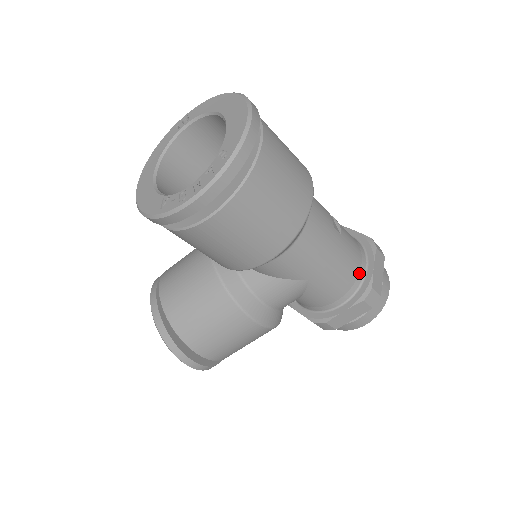
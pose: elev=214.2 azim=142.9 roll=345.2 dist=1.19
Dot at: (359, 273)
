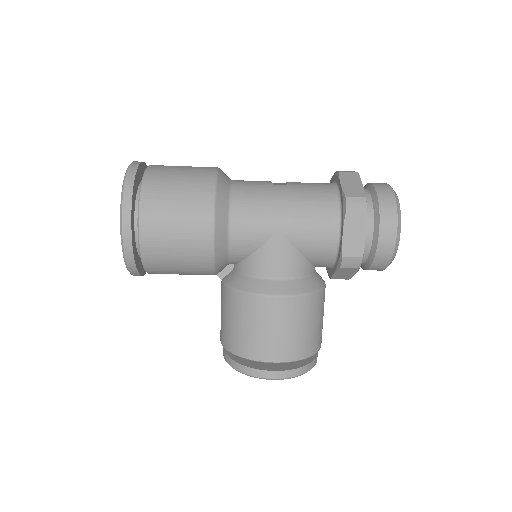
Dot at: (331, 198)
